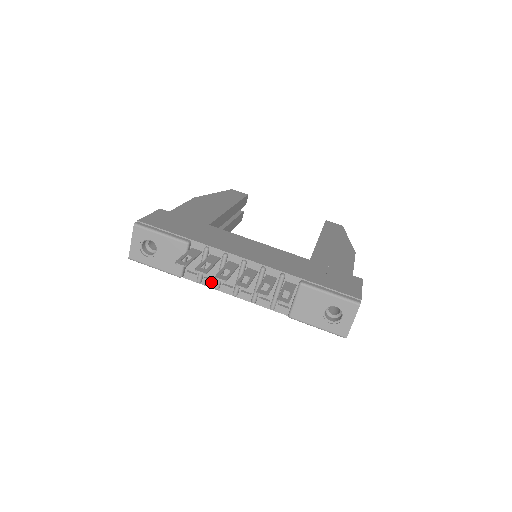
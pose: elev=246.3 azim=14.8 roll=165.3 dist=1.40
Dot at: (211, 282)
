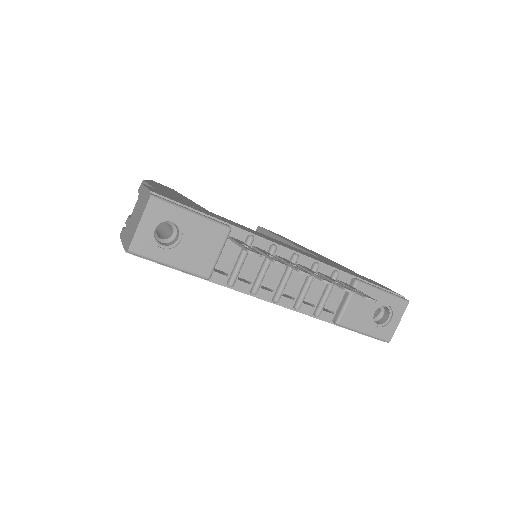
Dot at: (246, 285)
